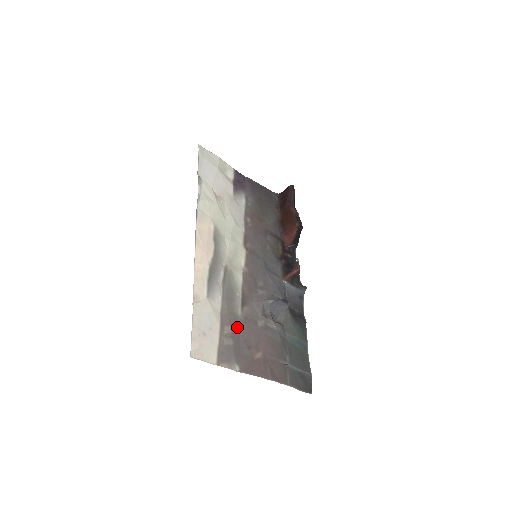
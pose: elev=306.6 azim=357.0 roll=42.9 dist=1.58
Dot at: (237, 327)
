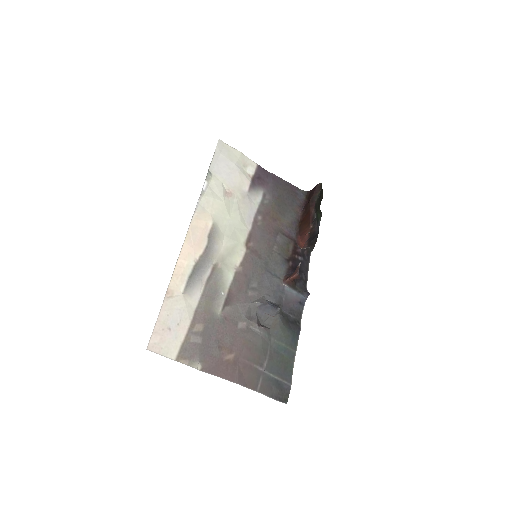
Dot at: (212, 326)
